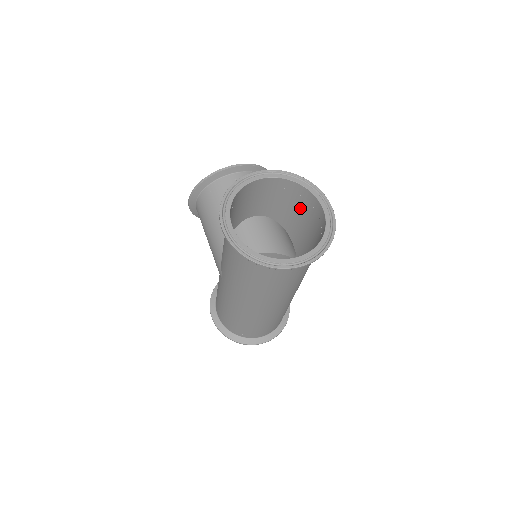
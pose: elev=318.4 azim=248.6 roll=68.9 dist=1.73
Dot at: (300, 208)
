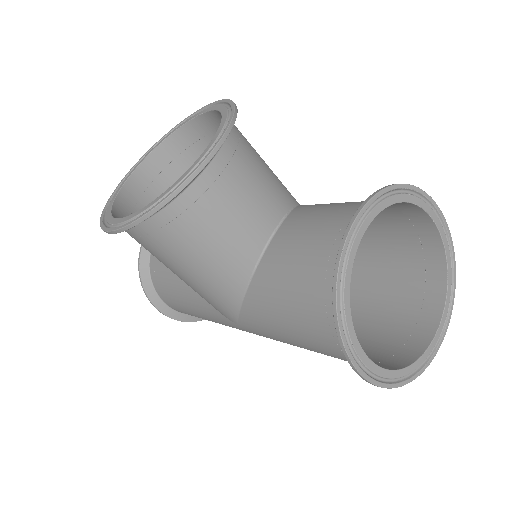
Dot at: occluded
